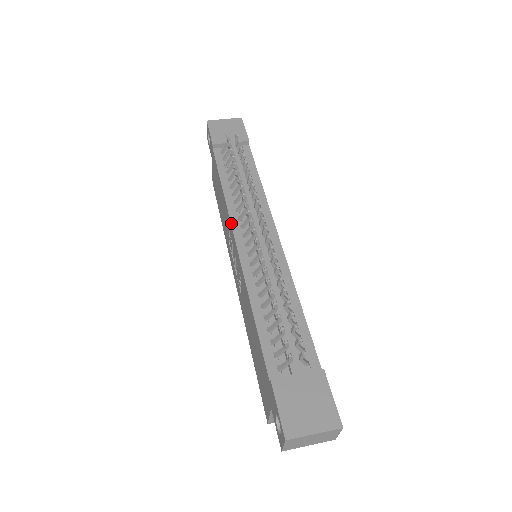
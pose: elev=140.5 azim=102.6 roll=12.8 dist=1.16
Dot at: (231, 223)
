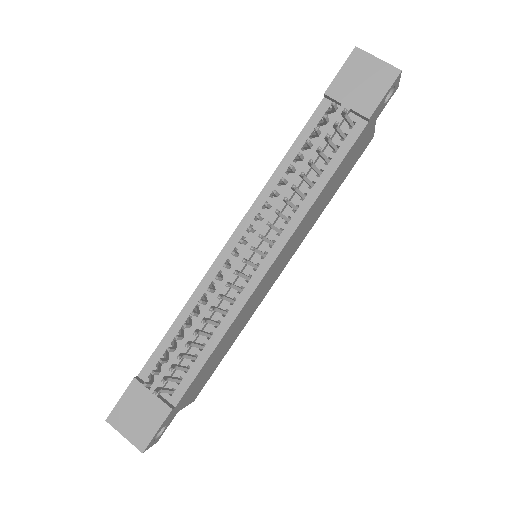
Dot at: (245, 215)
